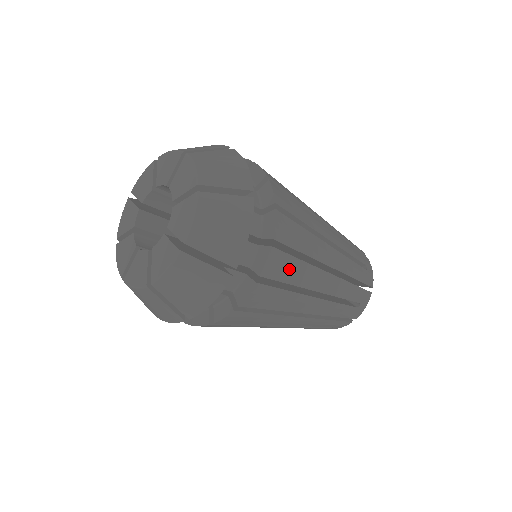
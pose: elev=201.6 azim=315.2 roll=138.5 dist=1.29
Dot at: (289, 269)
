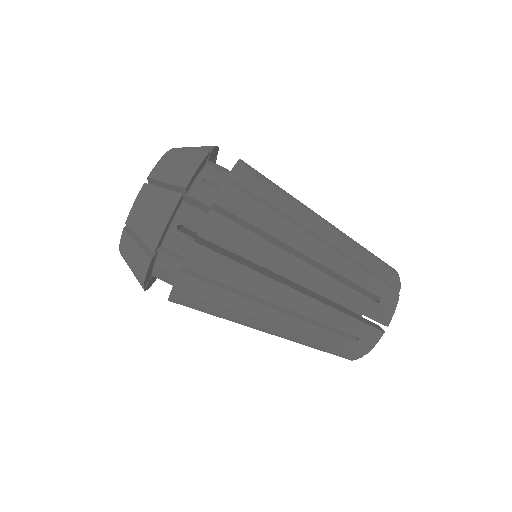
Dot at: (252, 210)
